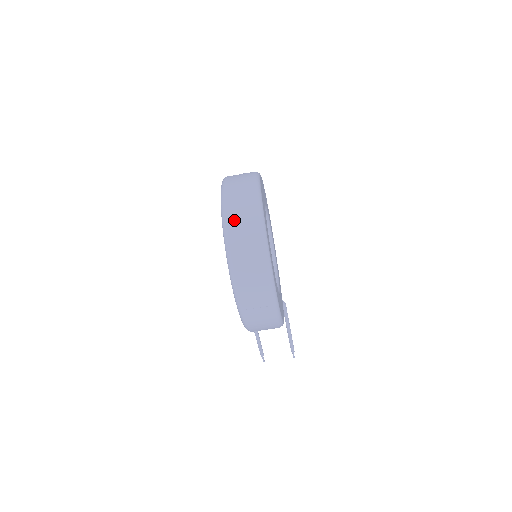
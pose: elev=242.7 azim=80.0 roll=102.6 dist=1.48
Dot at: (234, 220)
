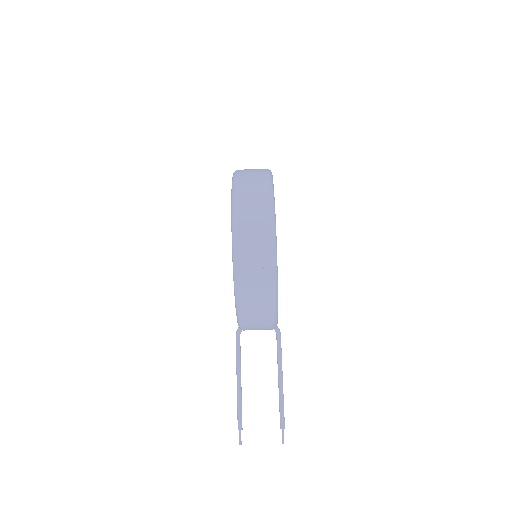
Dot at: (245, 170)
